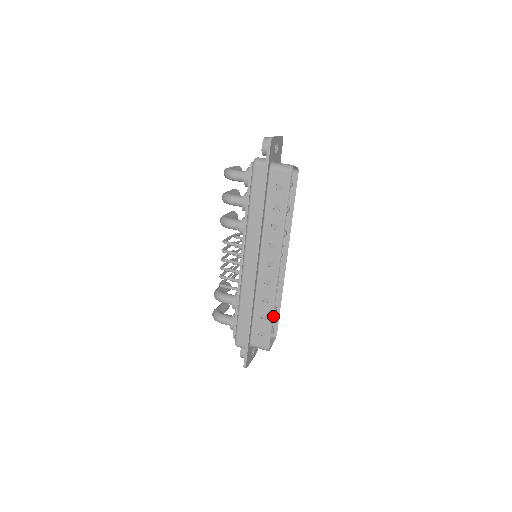
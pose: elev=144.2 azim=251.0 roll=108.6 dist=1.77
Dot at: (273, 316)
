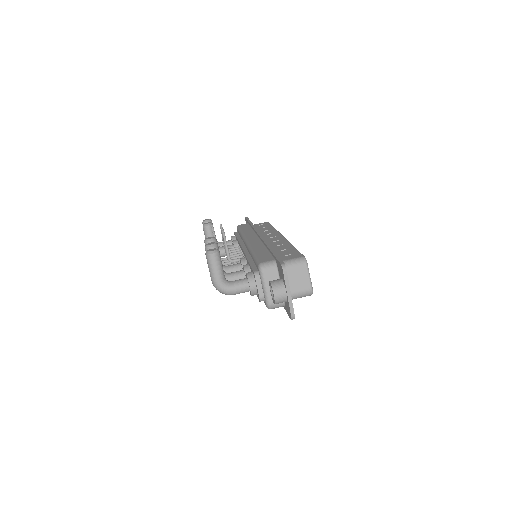
Dot at: occluded
